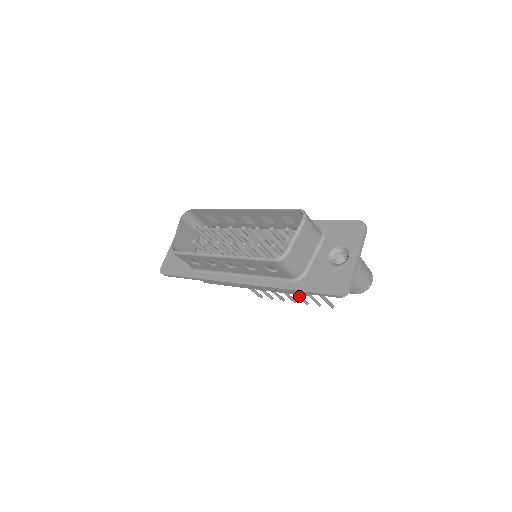
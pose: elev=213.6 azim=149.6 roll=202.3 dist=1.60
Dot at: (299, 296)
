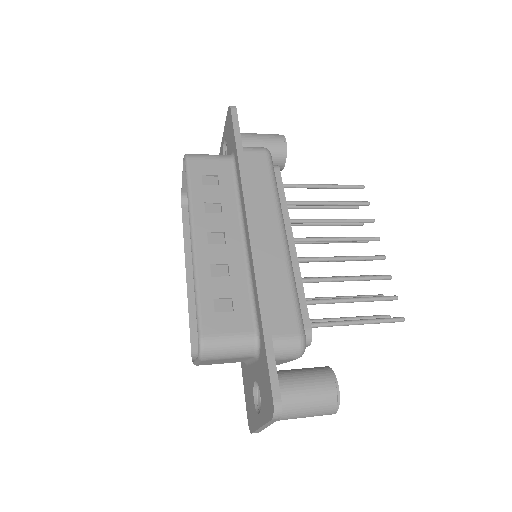
Dot at: occluded
